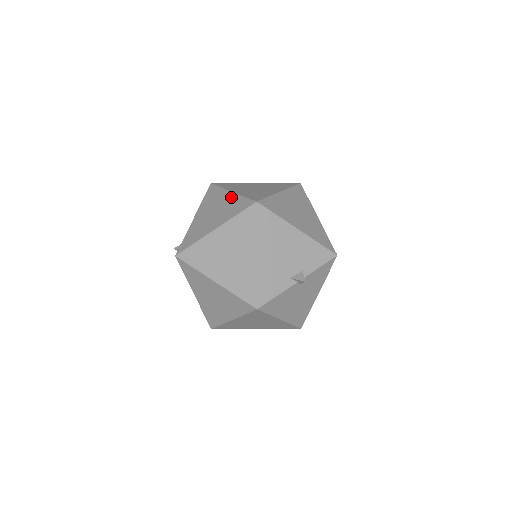
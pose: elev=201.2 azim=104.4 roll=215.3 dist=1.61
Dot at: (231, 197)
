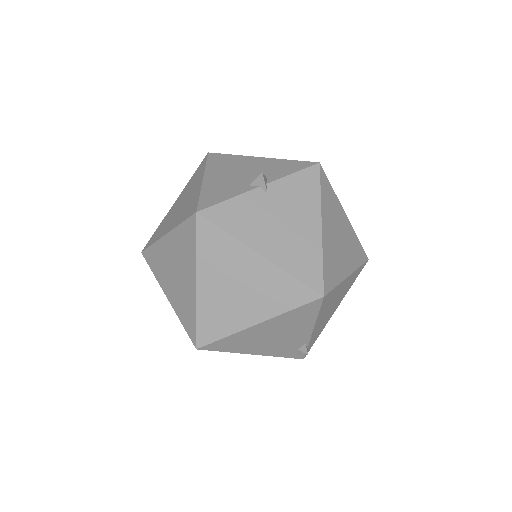
Dot at: occluded
